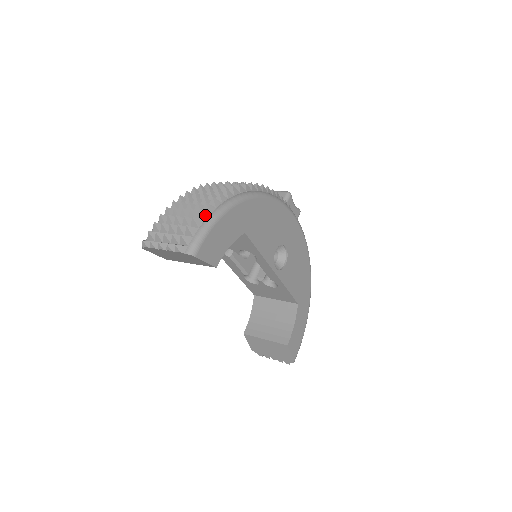
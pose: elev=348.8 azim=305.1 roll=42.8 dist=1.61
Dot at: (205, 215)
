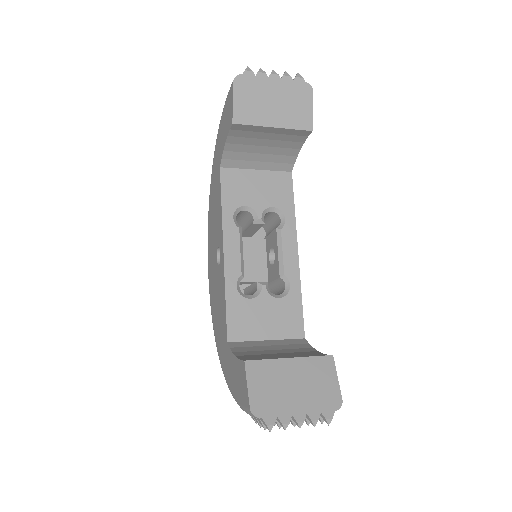
Dot at: occluded
